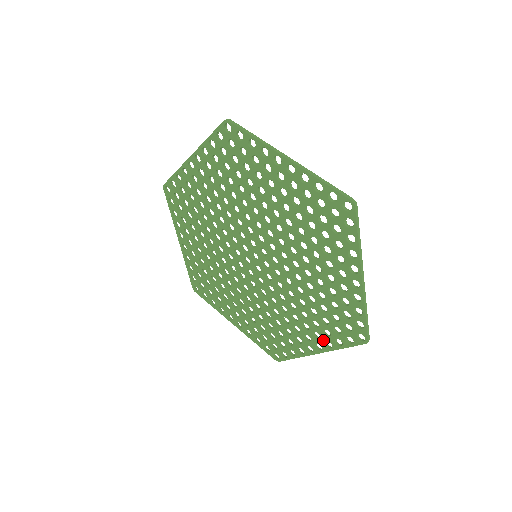
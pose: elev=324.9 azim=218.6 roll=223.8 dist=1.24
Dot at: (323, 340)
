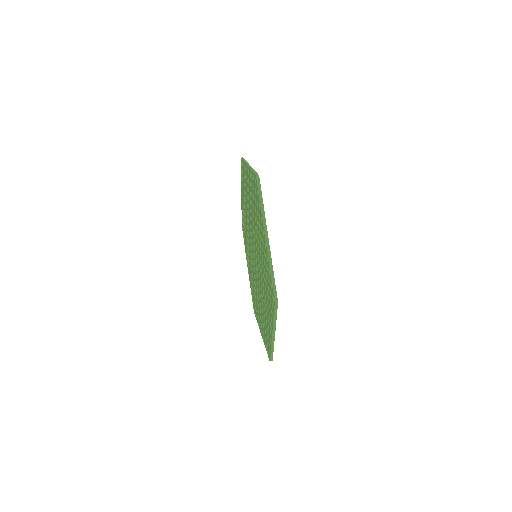
Dot at: (270, 317)
